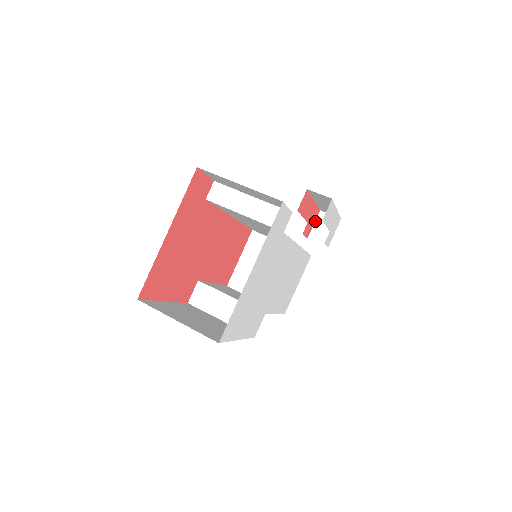
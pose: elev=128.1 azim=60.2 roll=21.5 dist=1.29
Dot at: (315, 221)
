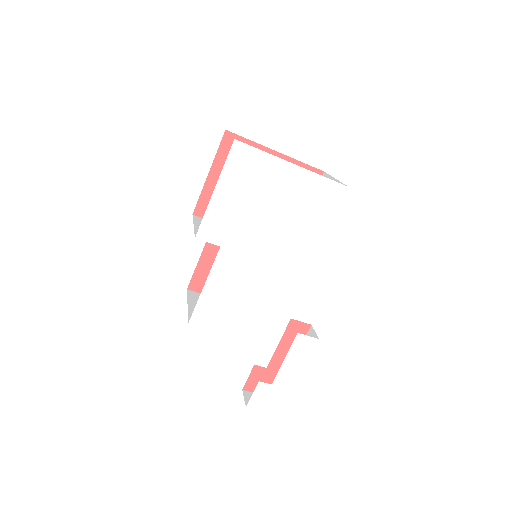
Dot at: occluded
